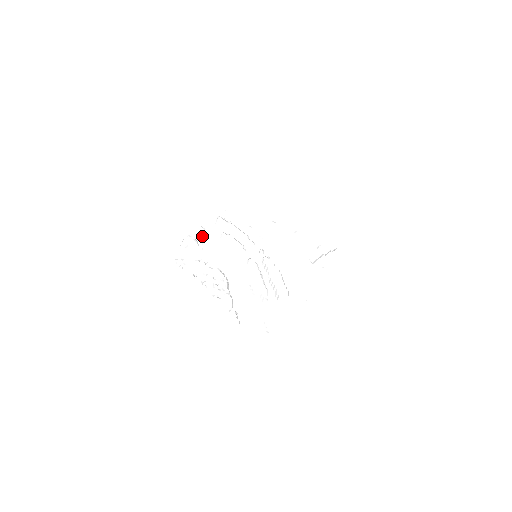
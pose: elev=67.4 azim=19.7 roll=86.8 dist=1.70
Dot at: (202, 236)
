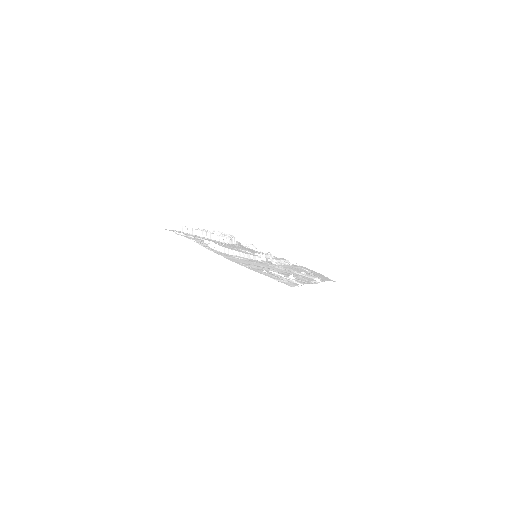
Dot at: occluded
